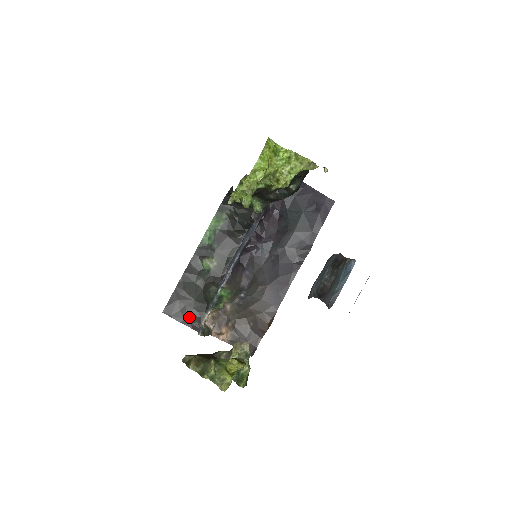
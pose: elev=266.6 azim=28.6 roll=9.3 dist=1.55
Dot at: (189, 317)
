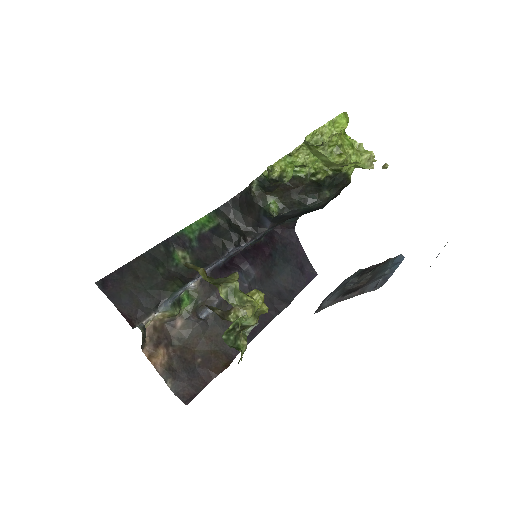
Dot at: (129, 305)
